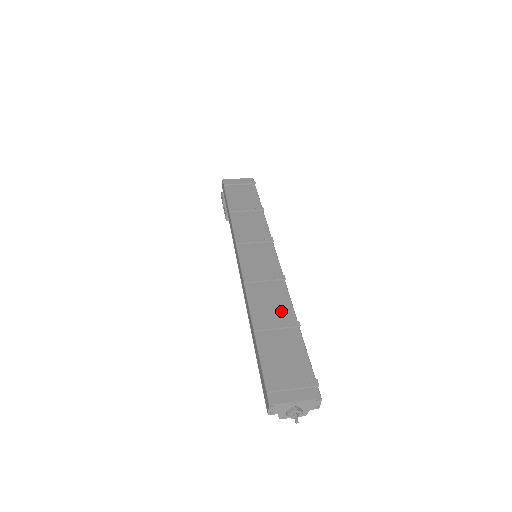
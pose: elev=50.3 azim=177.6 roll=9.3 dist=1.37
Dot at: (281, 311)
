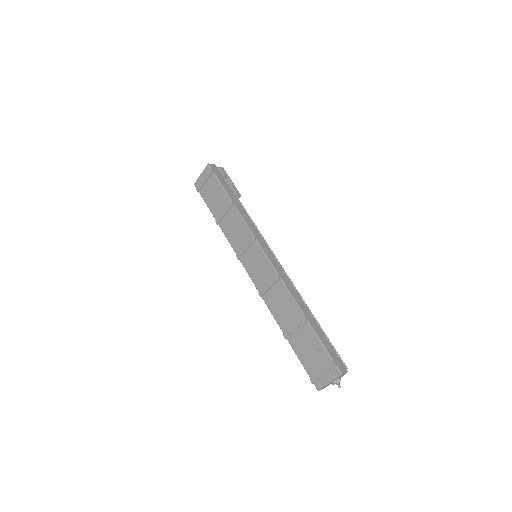
Dot at: (291, 311)
